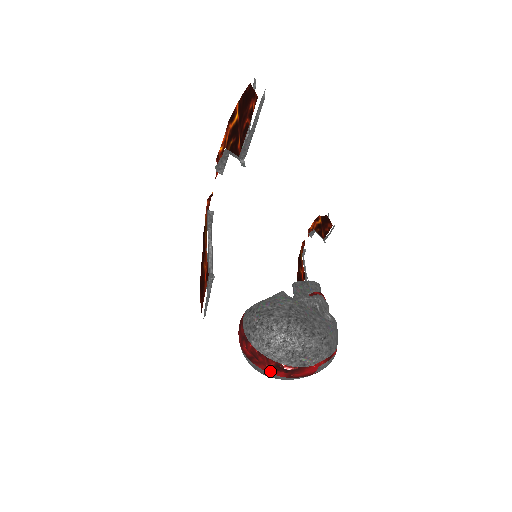
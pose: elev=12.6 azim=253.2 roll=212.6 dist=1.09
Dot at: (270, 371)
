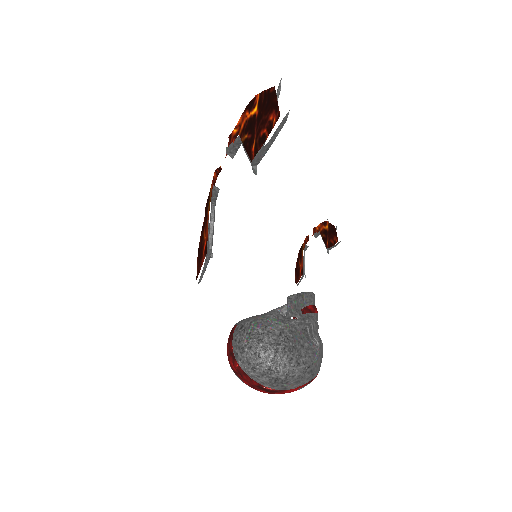
Dot at: (252, 387)
